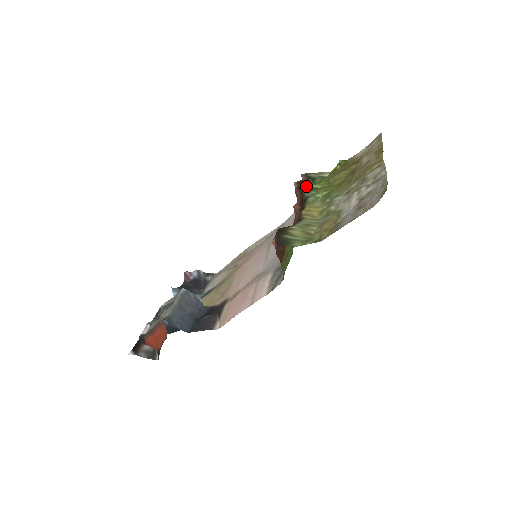
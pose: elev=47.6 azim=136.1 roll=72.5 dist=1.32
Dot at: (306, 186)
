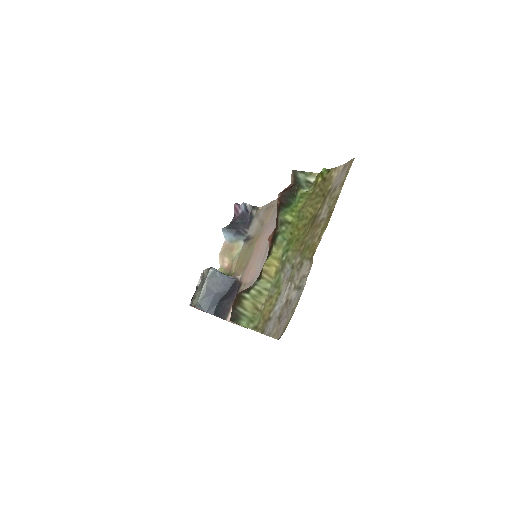
Dot at: (285, 206)
